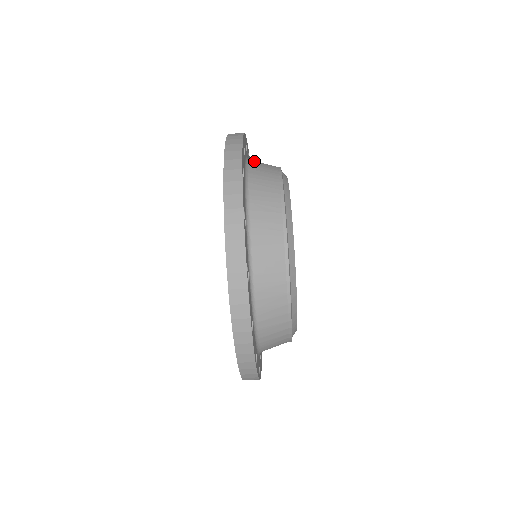
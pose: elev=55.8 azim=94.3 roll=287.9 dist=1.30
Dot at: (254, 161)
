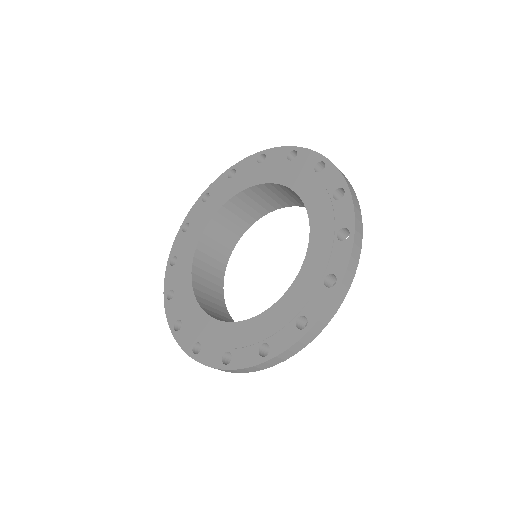
Dot at: occluded
